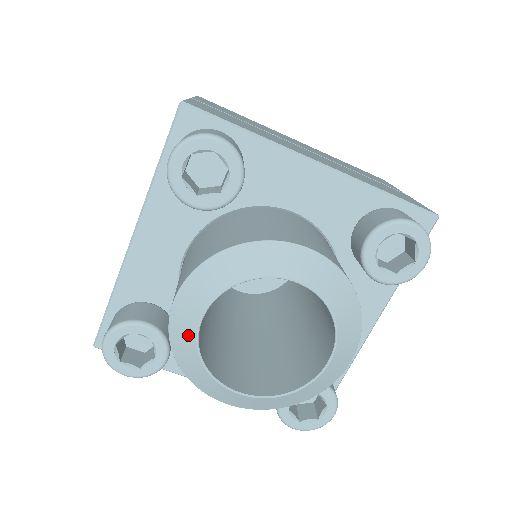
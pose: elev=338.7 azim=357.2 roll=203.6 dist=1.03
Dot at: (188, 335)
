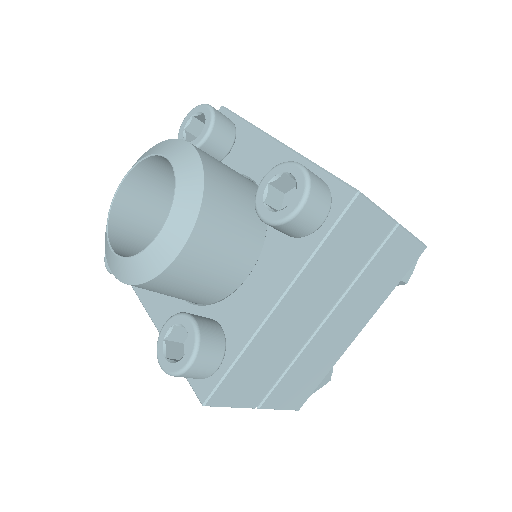
Dot at: (113, 198)
